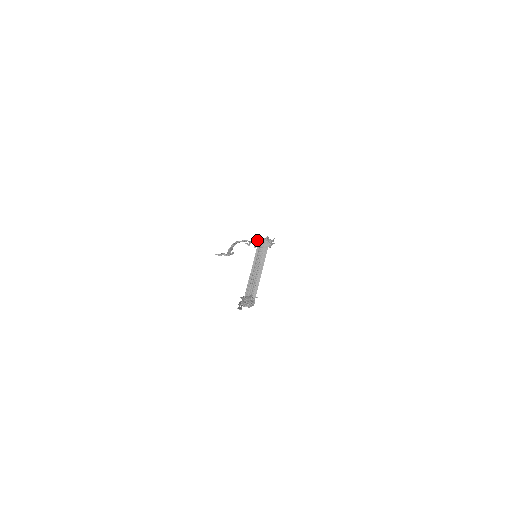
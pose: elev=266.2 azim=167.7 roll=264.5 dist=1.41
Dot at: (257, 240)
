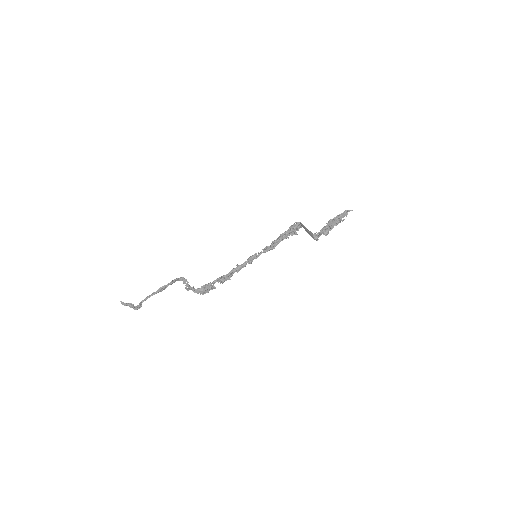
Dot at: (193, 287)
